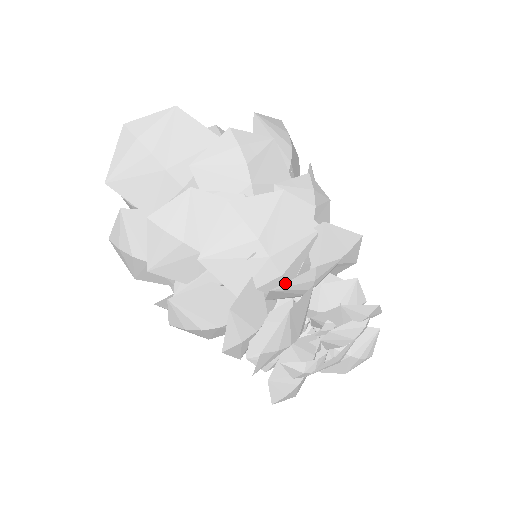
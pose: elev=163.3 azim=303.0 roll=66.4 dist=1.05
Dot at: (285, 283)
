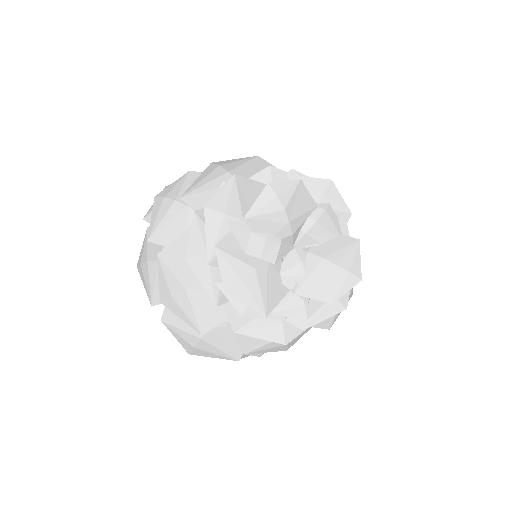
Dot at: occluded
